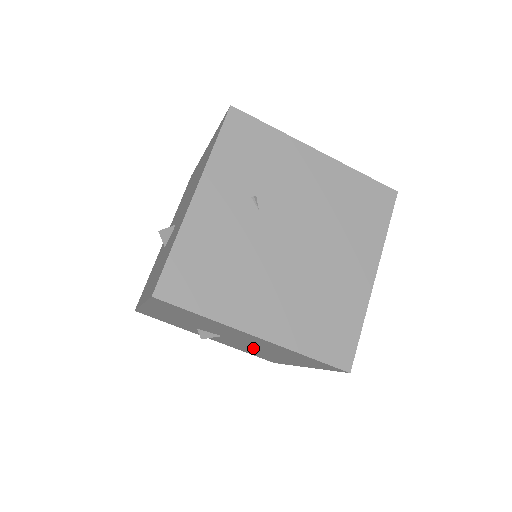
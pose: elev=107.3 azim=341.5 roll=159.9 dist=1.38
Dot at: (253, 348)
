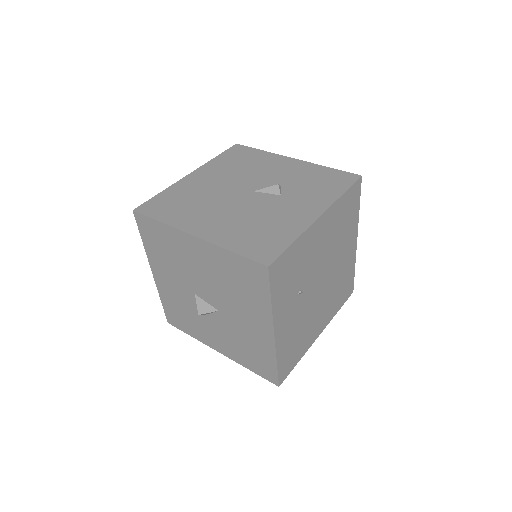
Dot at: occluded
